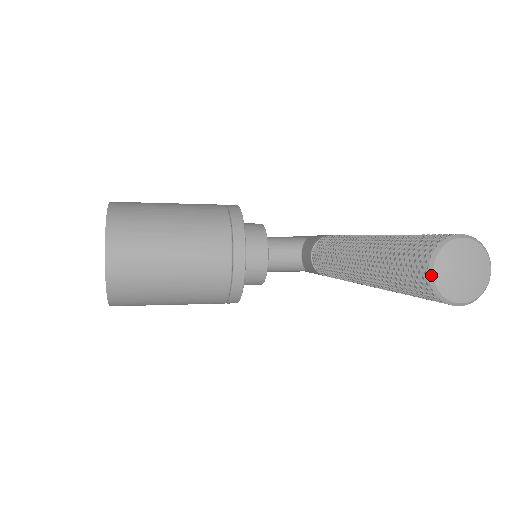
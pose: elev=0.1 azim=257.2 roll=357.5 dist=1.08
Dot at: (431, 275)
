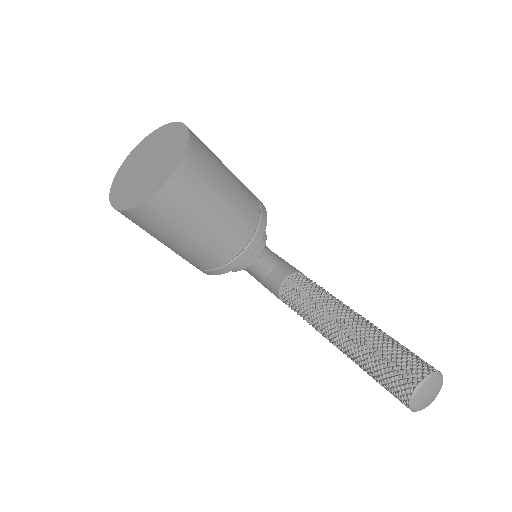
Dot at: (418, 388)
